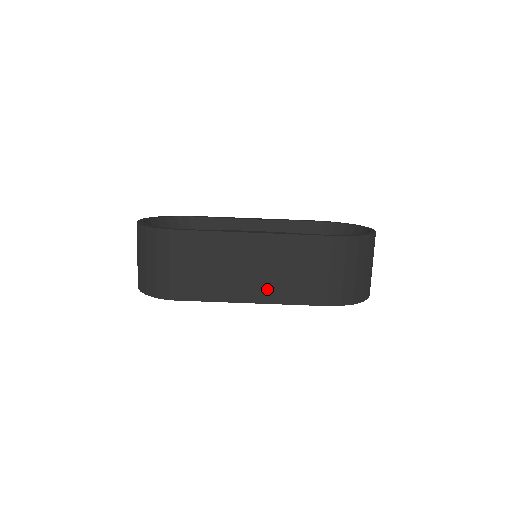
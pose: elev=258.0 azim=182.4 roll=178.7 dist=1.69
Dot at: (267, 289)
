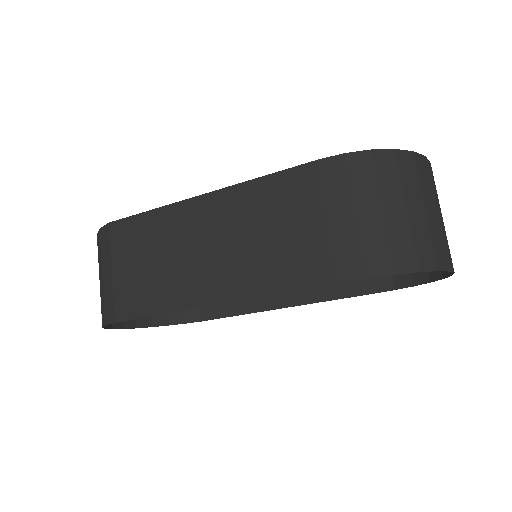
Dot at: (237, 275)
